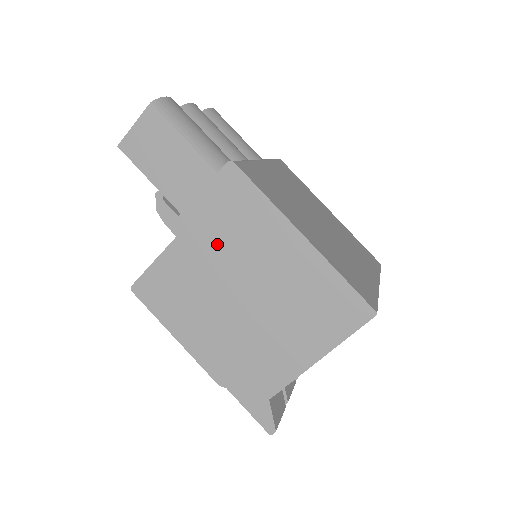
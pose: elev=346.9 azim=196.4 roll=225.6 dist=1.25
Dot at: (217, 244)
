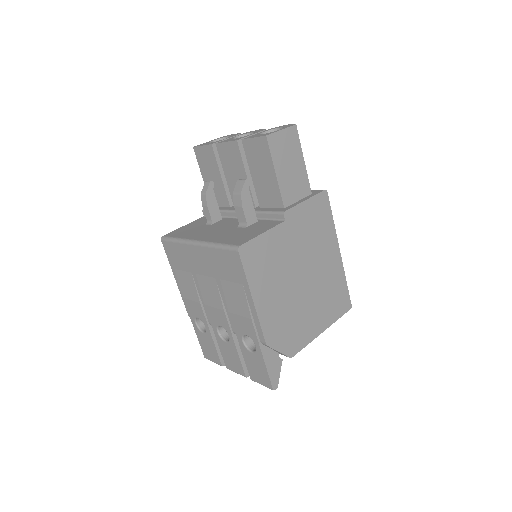
Dot at: (303, 238)
